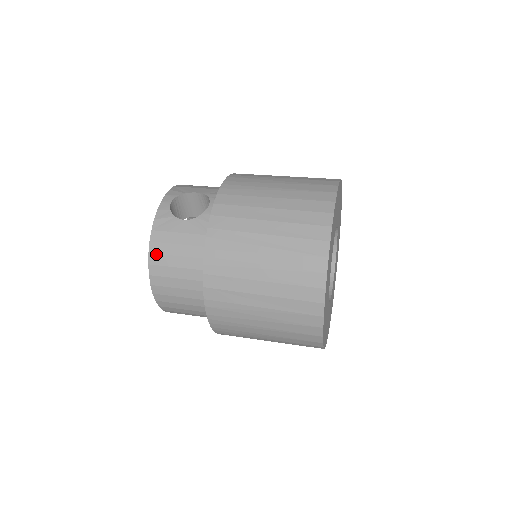
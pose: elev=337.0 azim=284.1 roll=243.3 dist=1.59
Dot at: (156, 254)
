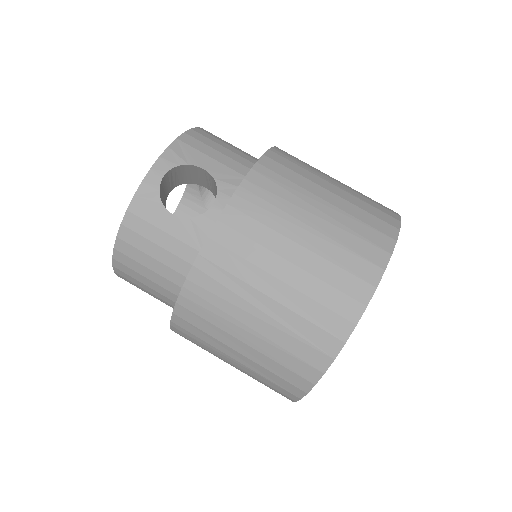
Dot at: (126, 242)
